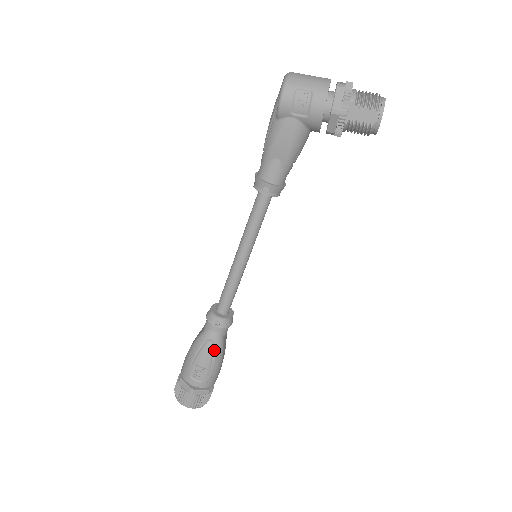
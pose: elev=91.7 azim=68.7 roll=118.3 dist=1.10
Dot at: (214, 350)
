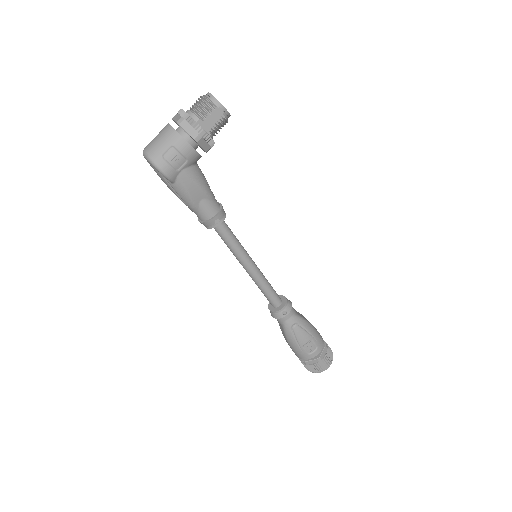
Dot at: (301, 326)
